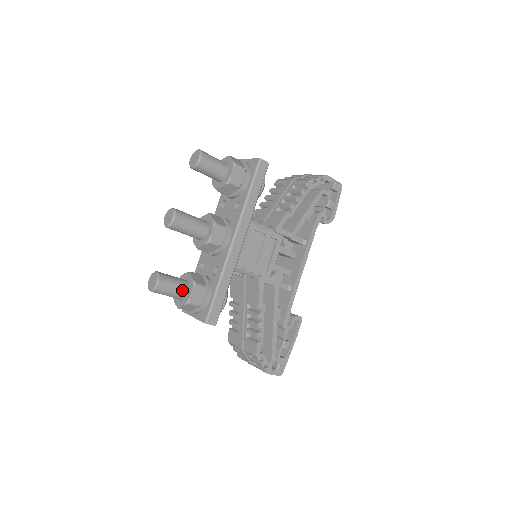
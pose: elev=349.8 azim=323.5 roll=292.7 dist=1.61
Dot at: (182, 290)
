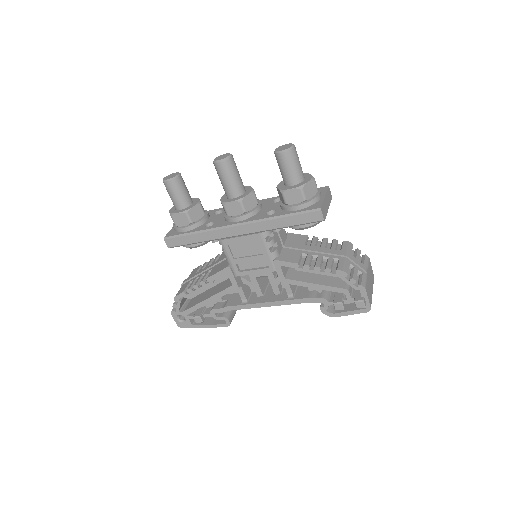
Dot at: (178, 204)
